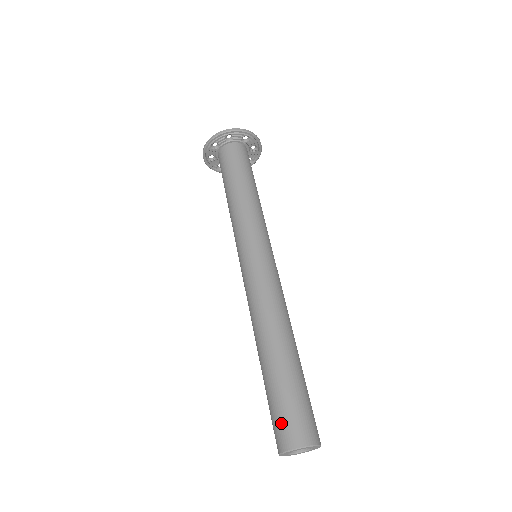
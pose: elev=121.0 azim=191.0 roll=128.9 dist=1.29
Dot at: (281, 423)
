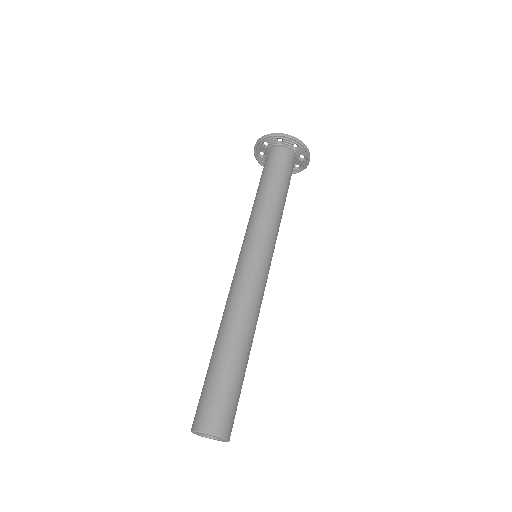
Dot at: (216, 408)
